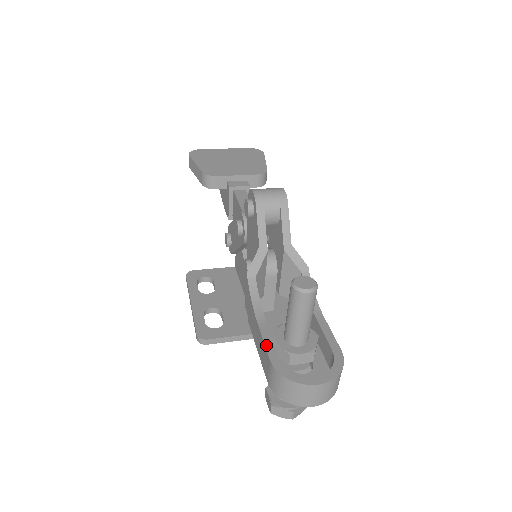
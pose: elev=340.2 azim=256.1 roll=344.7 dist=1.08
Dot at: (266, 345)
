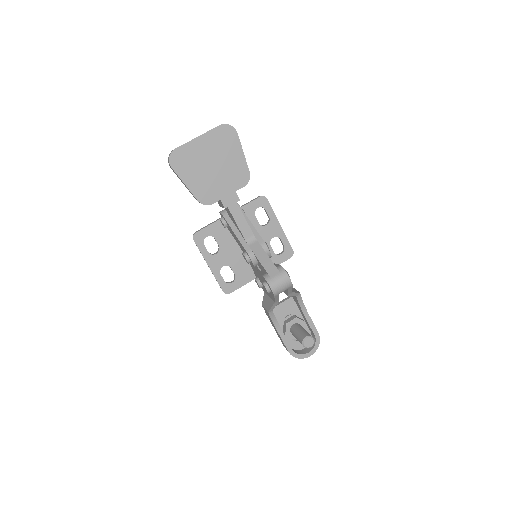
Dot at: (285, 344)
